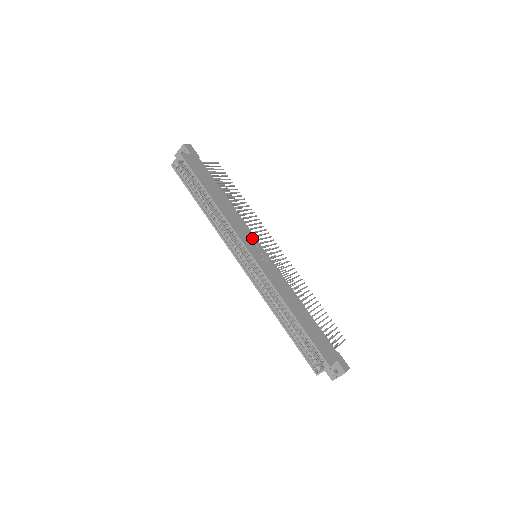
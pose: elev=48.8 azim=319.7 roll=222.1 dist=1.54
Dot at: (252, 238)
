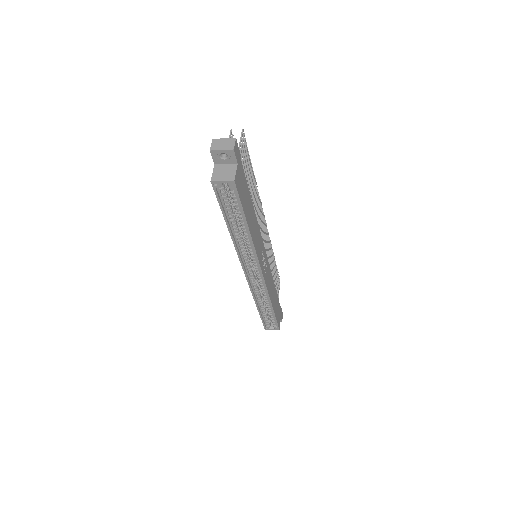
Dot at: (262, 247)
